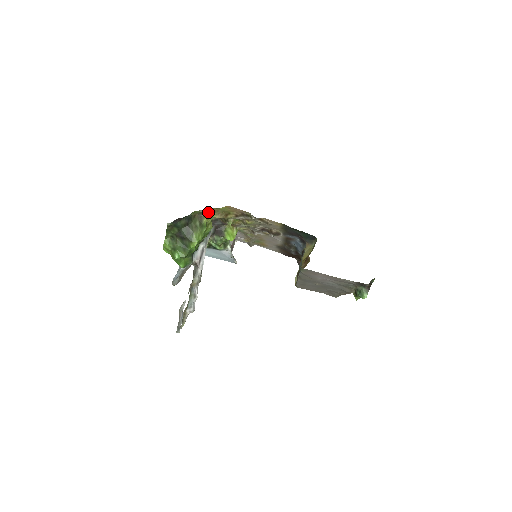
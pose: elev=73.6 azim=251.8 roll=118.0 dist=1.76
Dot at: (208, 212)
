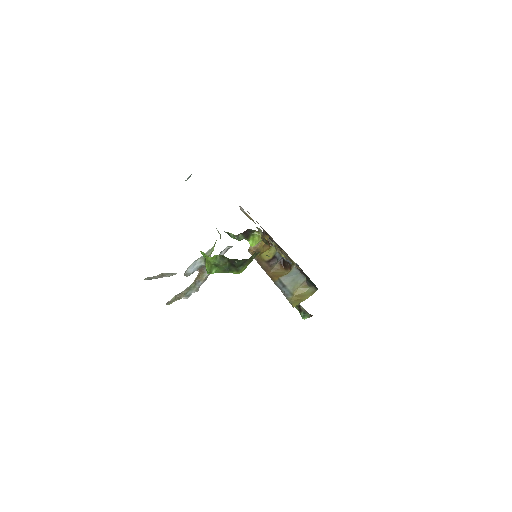
Dot at: occluded
